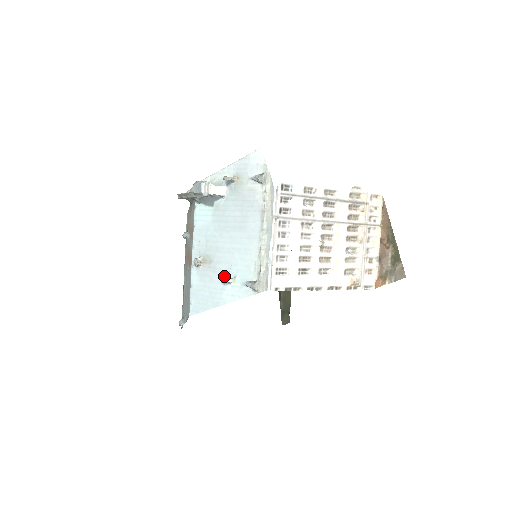
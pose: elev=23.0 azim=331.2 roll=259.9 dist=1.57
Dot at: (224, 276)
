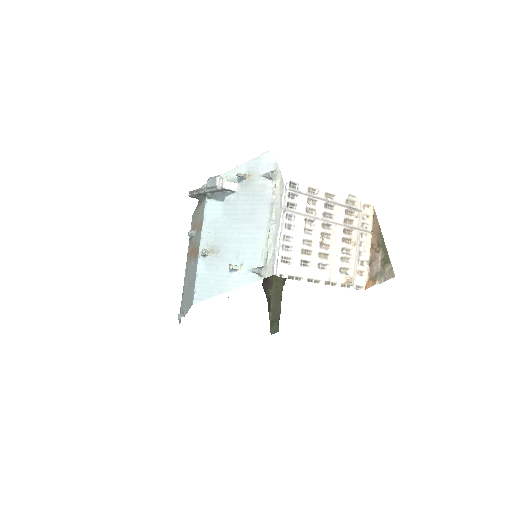
Dot at: occluded
